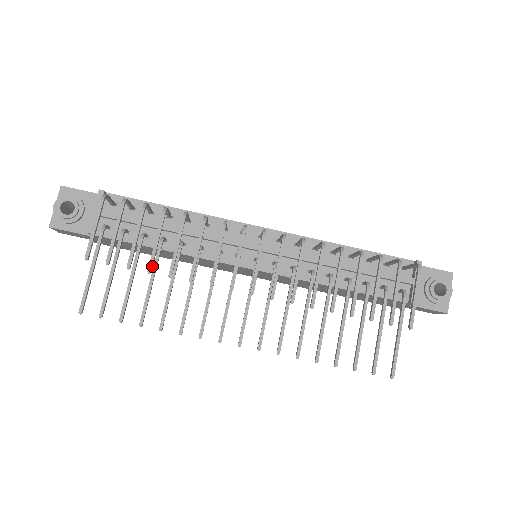
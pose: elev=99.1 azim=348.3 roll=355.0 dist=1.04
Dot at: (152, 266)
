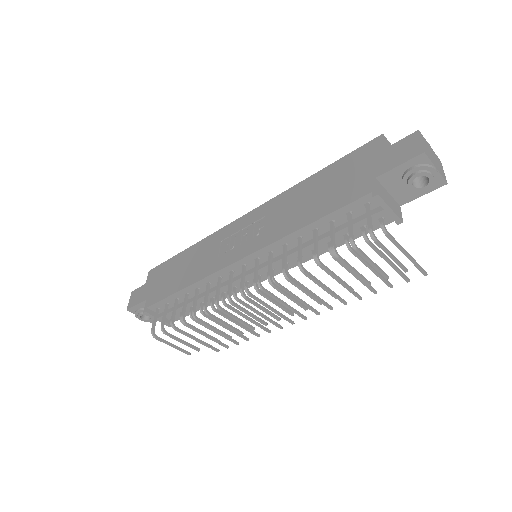
Dot at: (217, 340)
